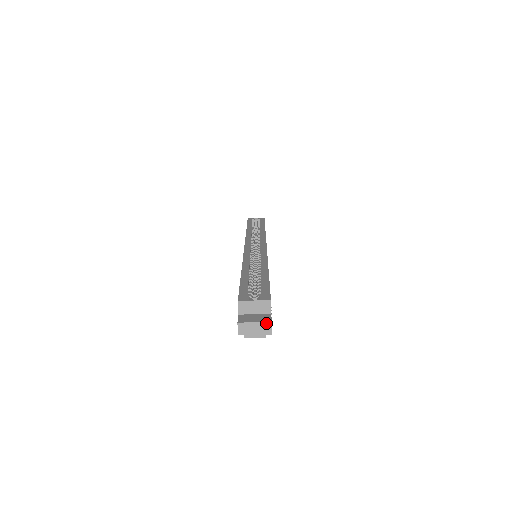
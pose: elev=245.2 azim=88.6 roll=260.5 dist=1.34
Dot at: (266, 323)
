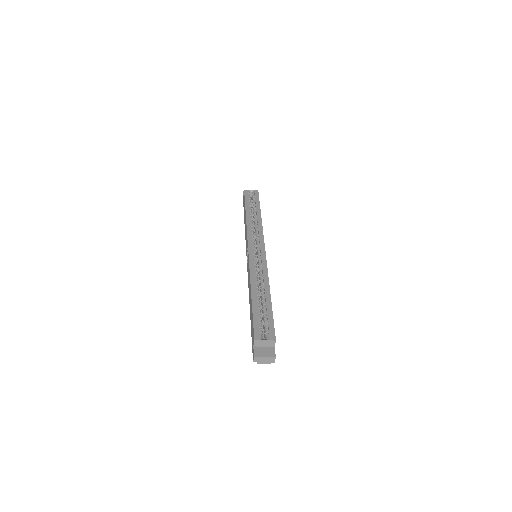
Dot at: (272, 358)
